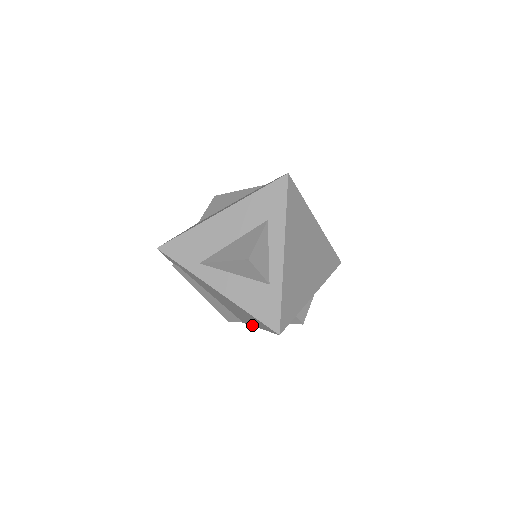
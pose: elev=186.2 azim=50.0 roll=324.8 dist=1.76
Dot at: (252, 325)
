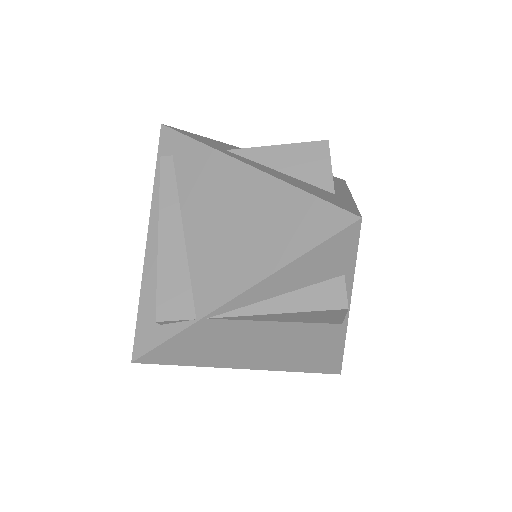
Dot at: (243, 288)
